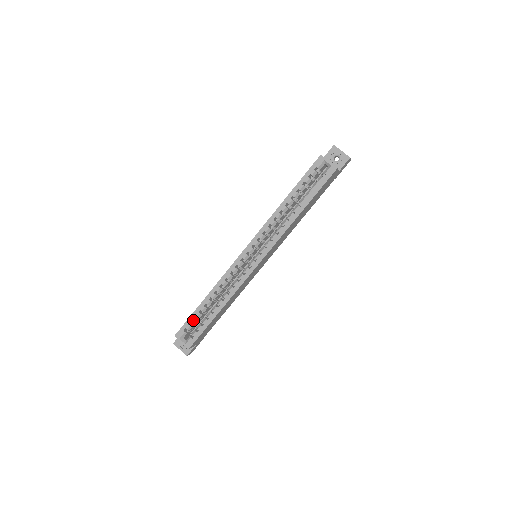
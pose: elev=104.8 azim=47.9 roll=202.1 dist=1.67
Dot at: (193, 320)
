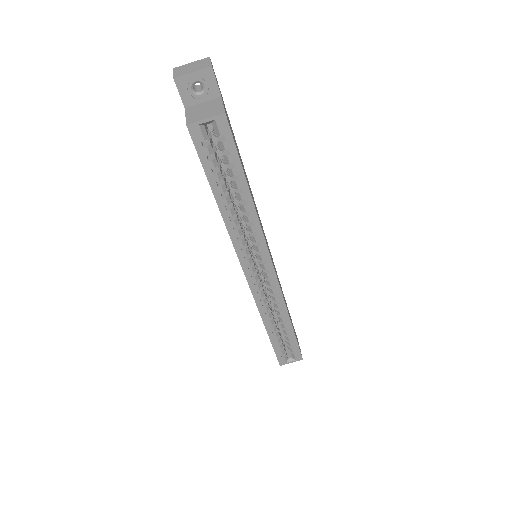
Dot at: (279, 348)
